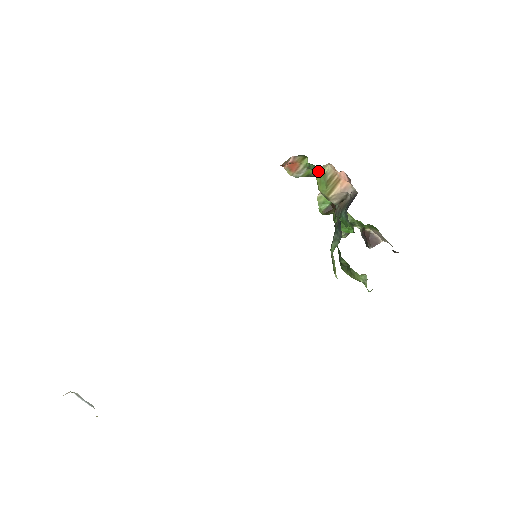
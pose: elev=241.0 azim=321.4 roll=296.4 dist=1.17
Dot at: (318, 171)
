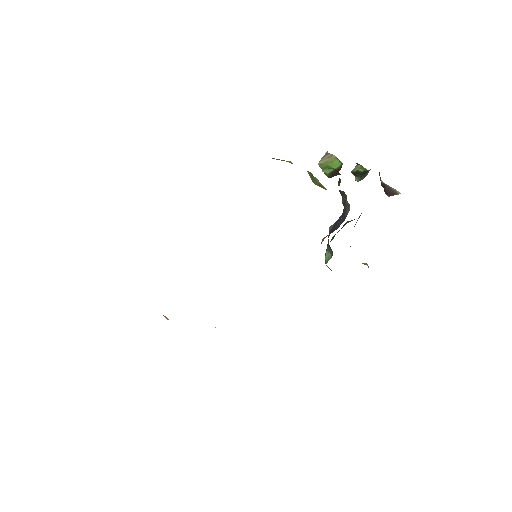
Dot at: occluded
